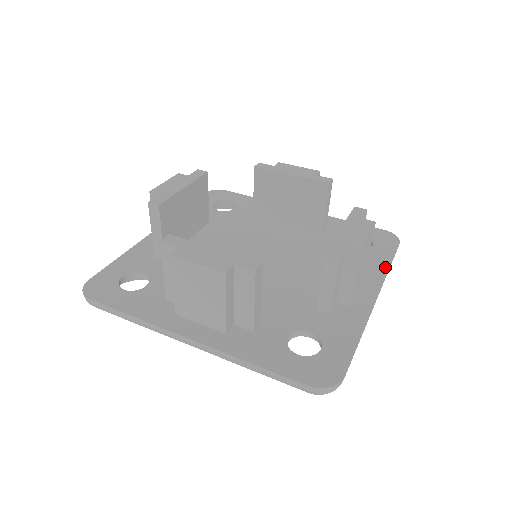
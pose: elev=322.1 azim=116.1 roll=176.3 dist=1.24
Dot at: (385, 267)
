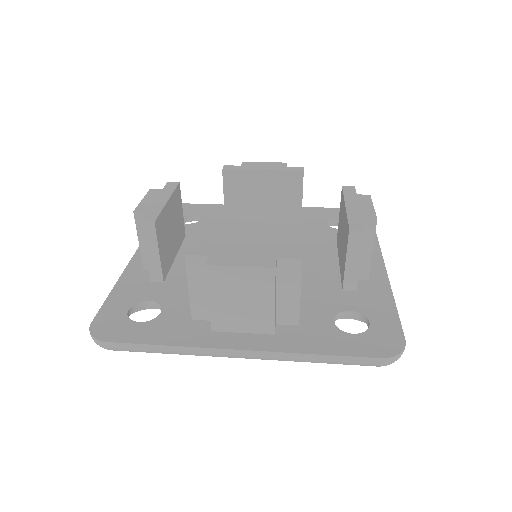
Dot at: (374, 239)
